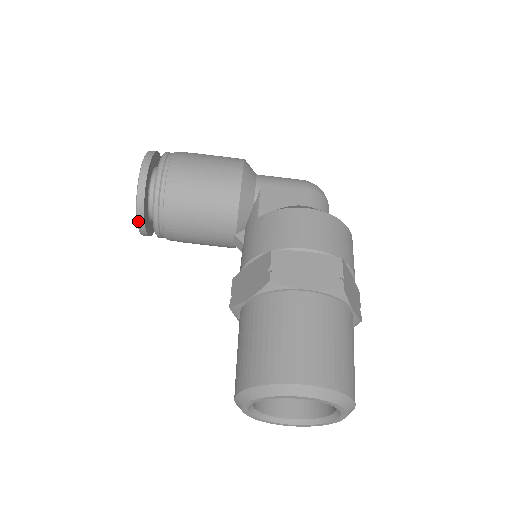
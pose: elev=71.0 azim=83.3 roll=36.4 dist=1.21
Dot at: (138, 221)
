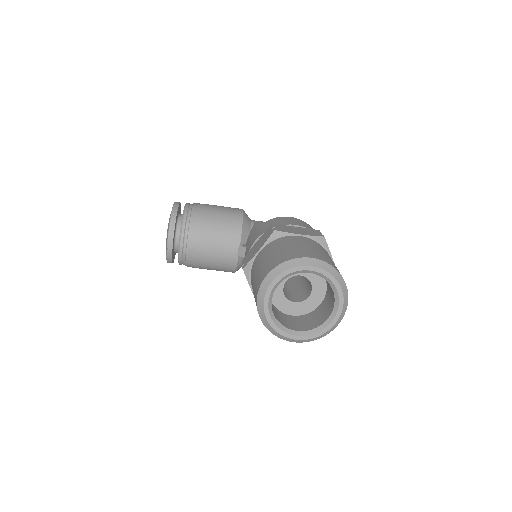
Dot at: (169, 235)
